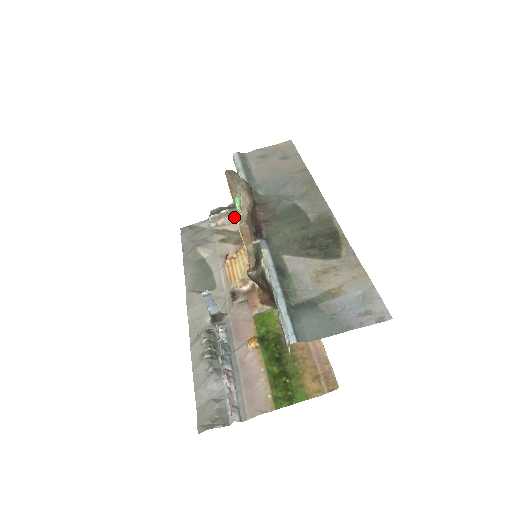
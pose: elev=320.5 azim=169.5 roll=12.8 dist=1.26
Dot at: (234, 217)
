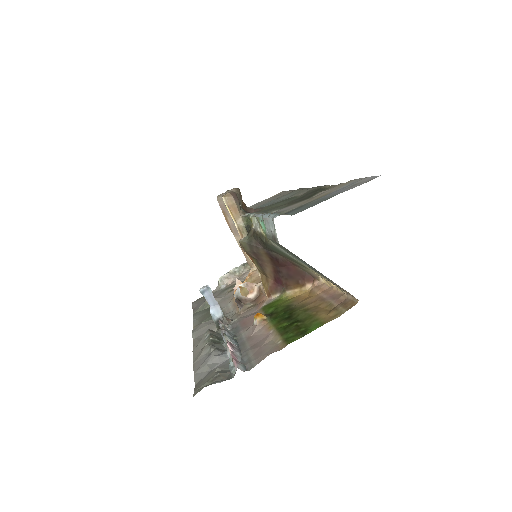
Dot at: (243, 274)
